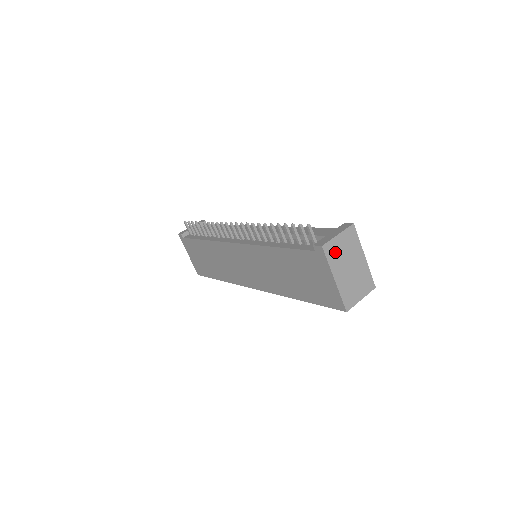
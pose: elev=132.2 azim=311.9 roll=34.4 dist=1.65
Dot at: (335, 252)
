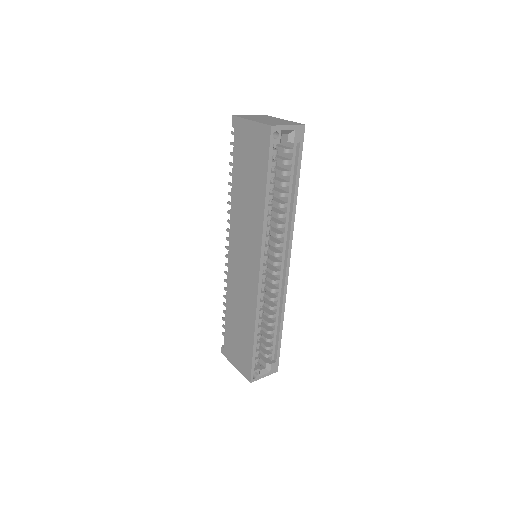
Dot at: (247, 117)
